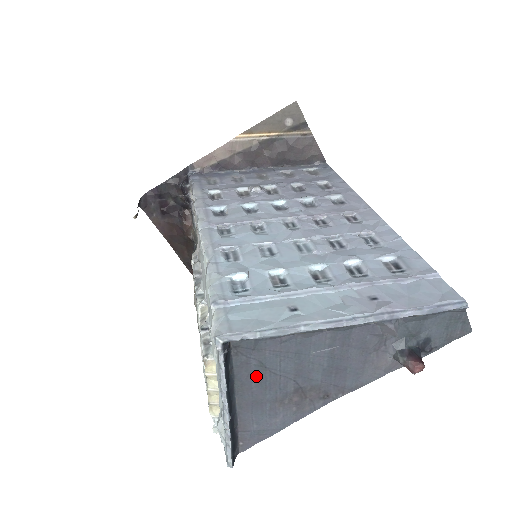
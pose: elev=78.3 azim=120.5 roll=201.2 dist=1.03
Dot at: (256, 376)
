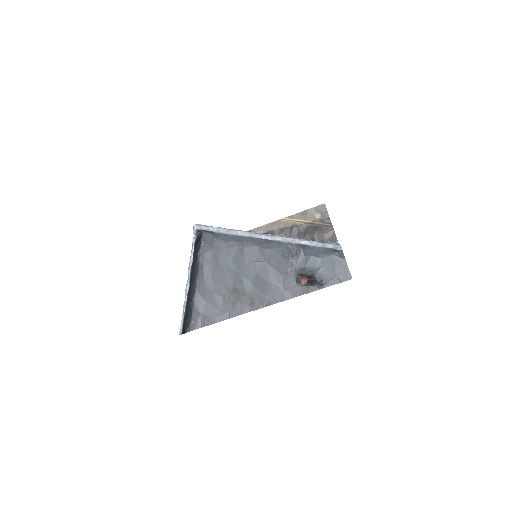
Dot at: (212, 268)
